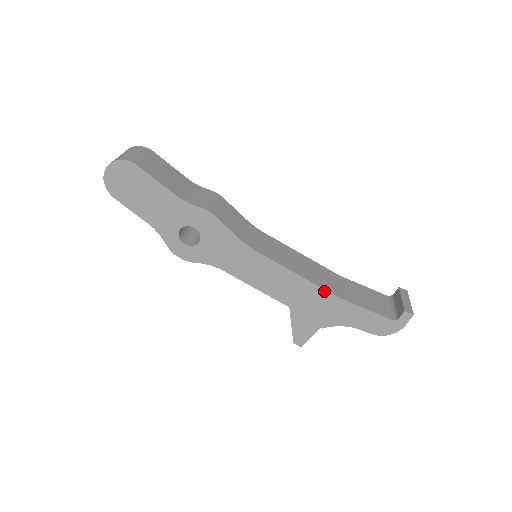
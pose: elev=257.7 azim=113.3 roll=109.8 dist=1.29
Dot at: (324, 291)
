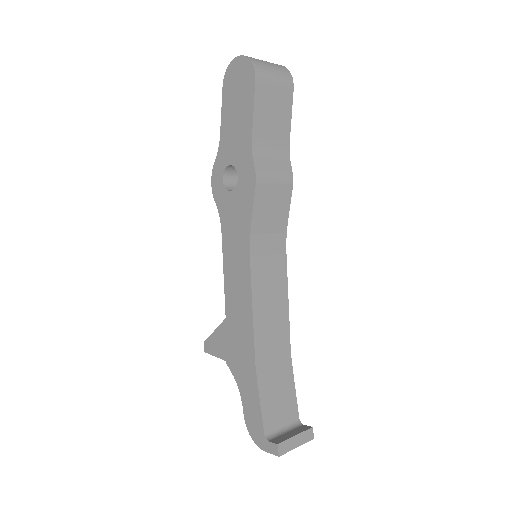
Dot at: (253, 344)
